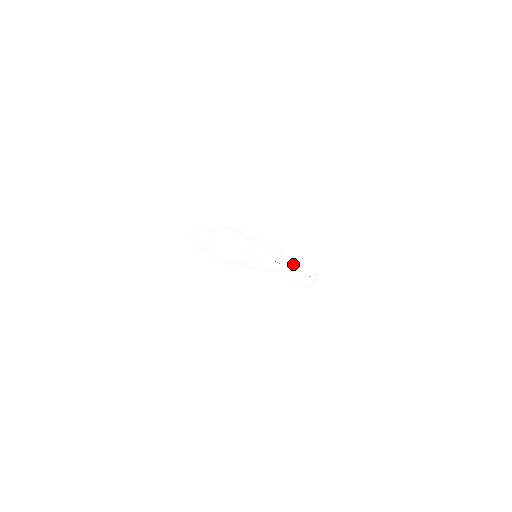
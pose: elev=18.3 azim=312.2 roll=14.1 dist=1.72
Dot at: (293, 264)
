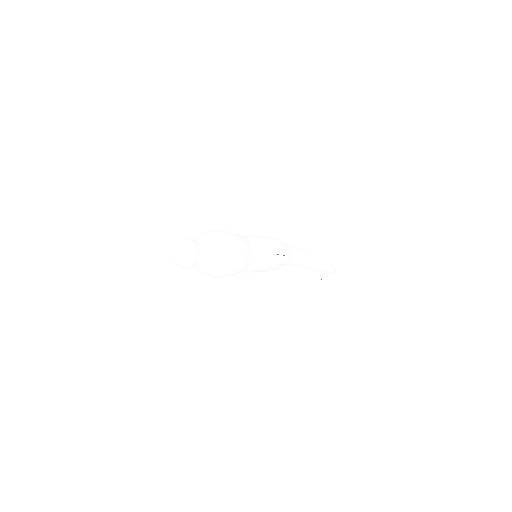
Dot at: (299, 248)
